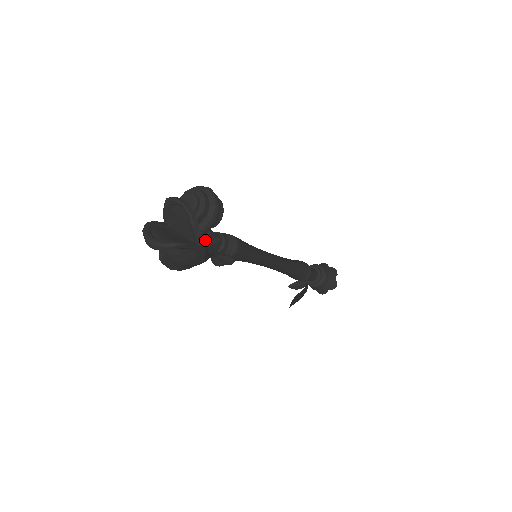
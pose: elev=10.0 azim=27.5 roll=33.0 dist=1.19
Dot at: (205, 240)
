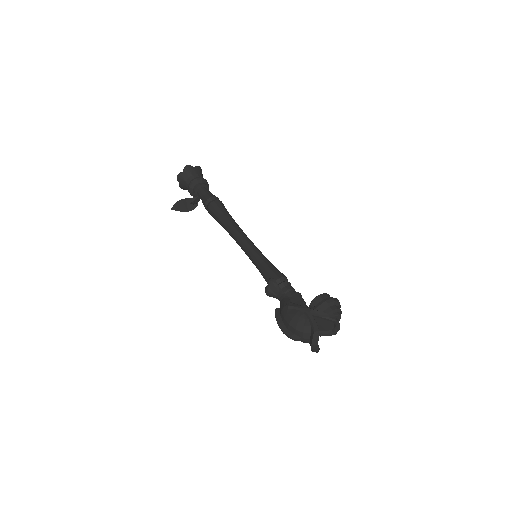
Dot at: occluded
